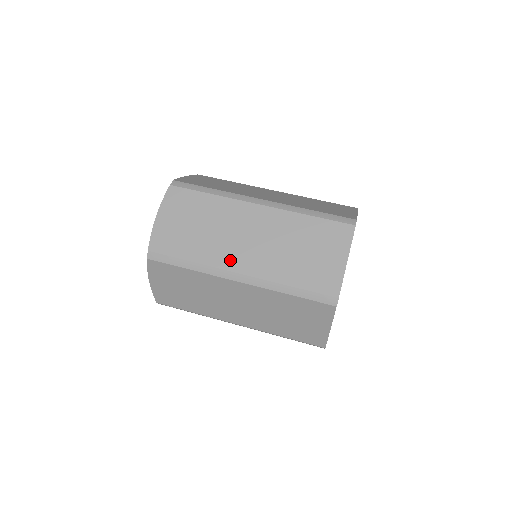
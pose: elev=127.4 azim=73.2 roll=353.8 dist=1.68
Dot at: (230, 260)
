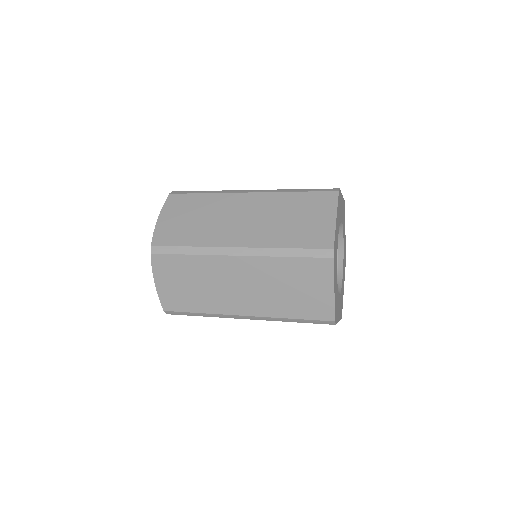
Dot at: (227, 238)
